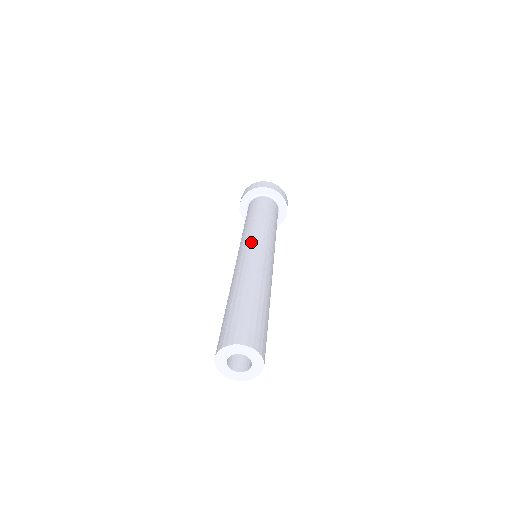
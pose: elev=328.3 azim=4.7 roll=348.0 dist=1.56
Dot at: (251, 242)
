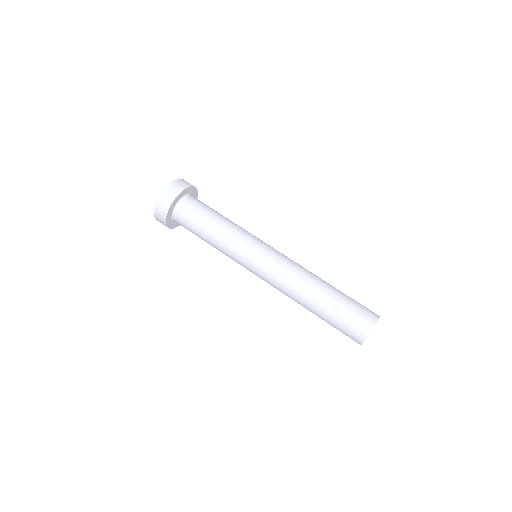
Dot at: (256, 254)
